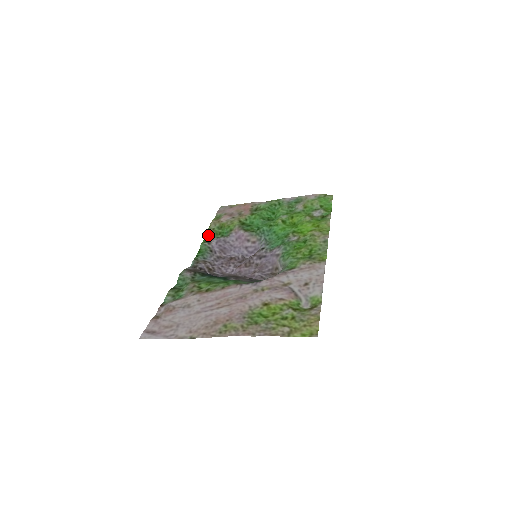
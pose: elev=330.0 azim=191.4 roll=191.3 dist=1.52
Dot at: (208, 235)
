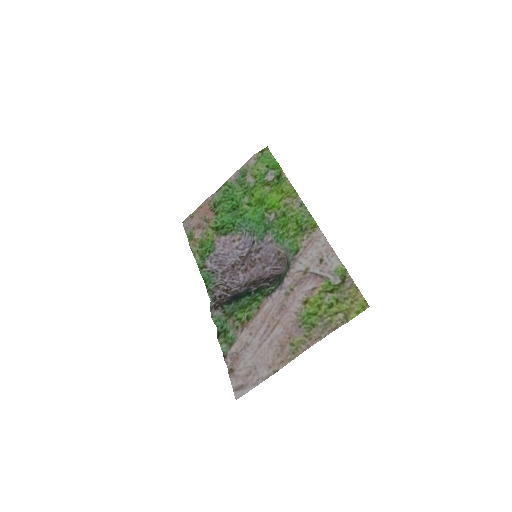
Dot at: (198, 260)
